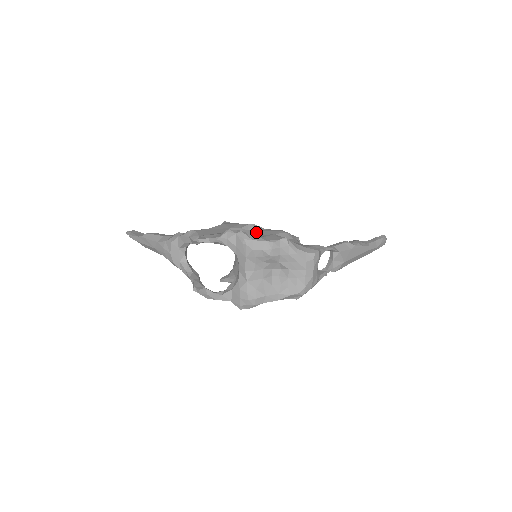
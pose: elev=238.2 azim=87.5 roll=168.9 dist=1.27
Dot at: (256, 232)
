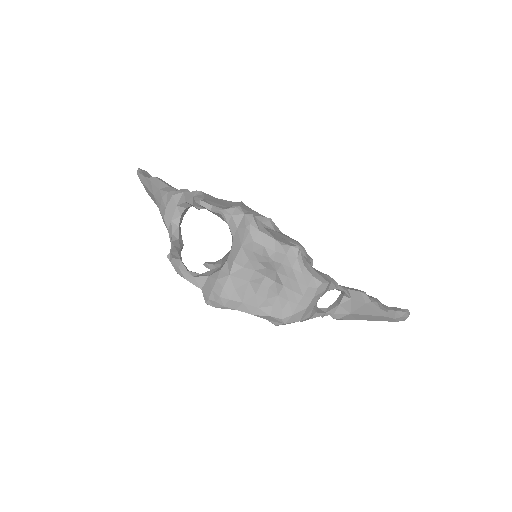
Dot at: (269, 228)
